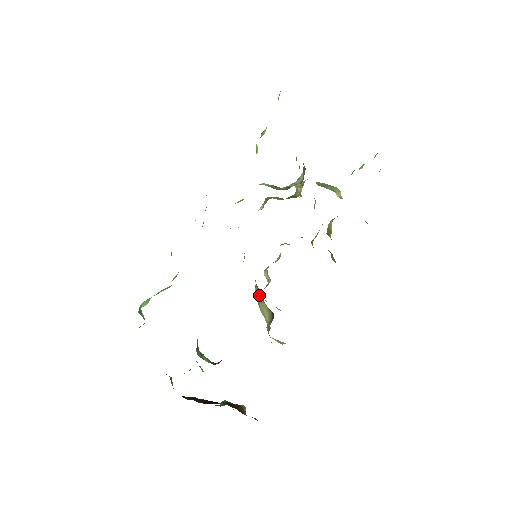
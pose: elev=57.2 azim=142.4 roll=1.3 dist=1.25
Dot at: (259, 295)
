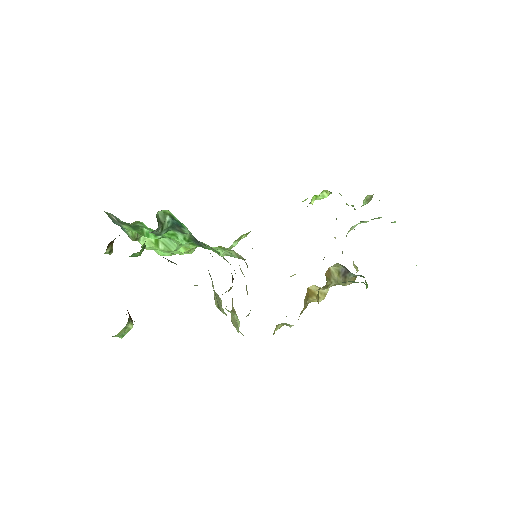
Dot at: (232, 286)
